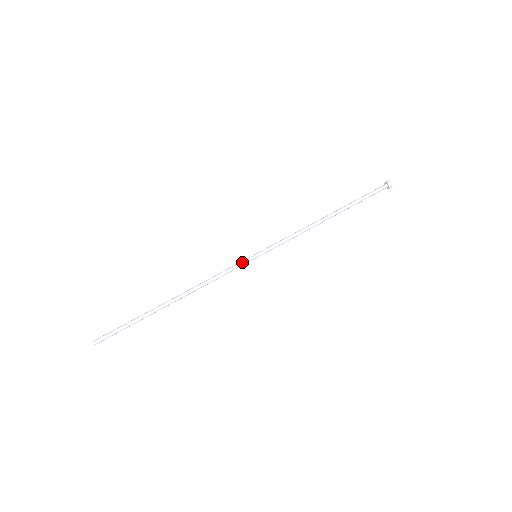
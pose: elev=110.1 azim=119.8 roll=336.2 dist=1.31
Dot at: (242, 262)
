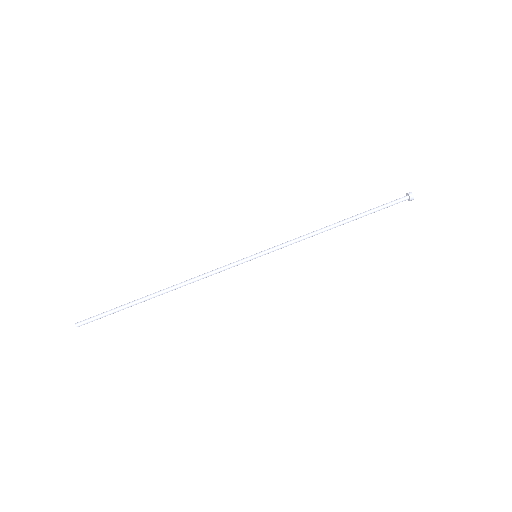
Dot at: (240, 261)
